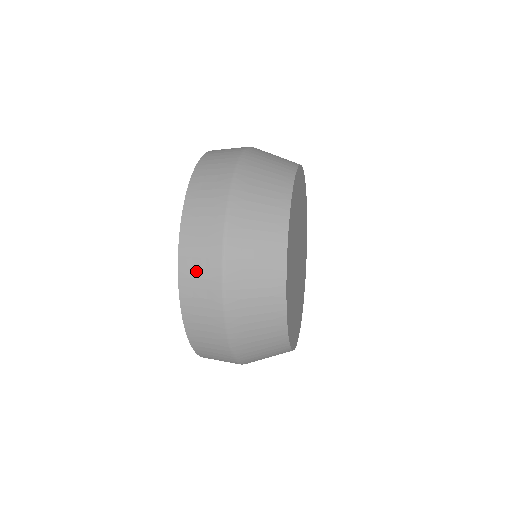
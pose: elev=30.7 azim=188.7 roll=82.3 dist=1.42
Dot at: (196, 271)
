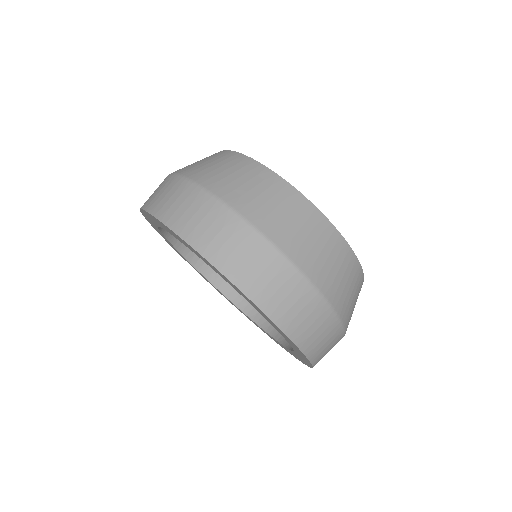
Dot at: (326, 352)
